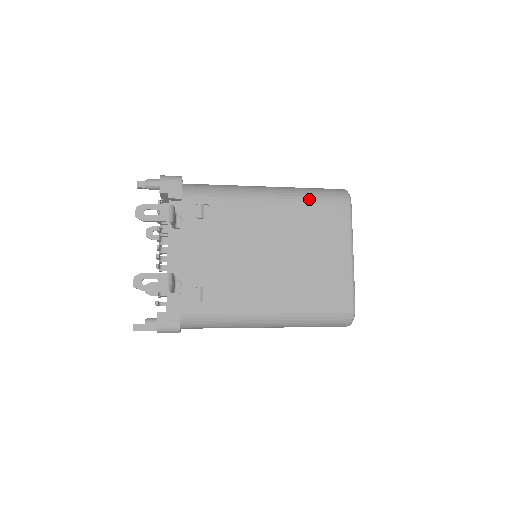
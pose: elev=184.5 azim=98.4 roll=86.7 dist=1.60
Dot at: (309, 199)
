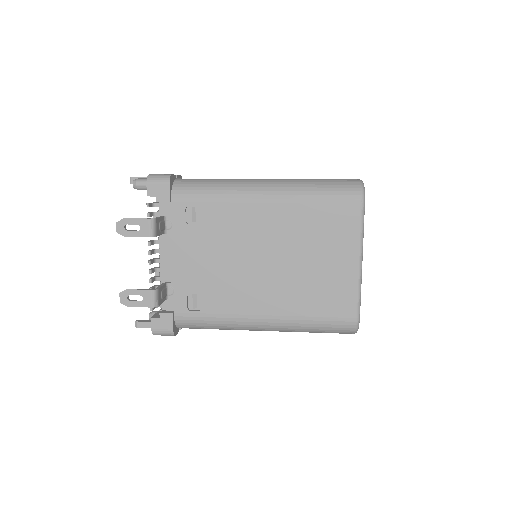
Dot at: (313, 198)
